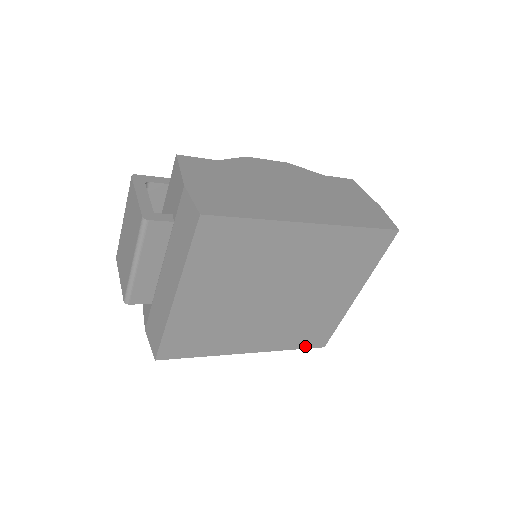
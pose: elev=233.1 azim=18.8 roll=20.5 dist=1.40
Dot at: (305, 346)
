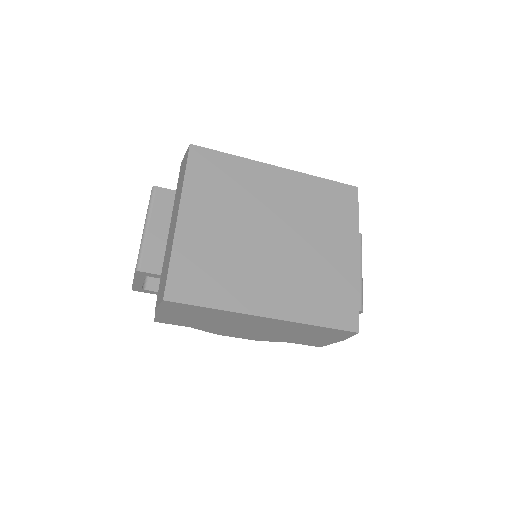
Dot at: (333, 324)
